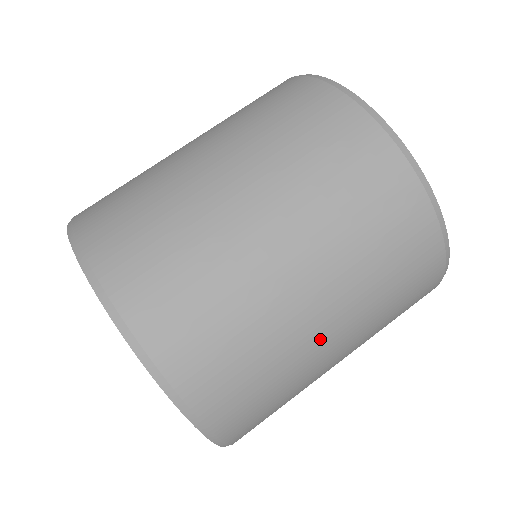
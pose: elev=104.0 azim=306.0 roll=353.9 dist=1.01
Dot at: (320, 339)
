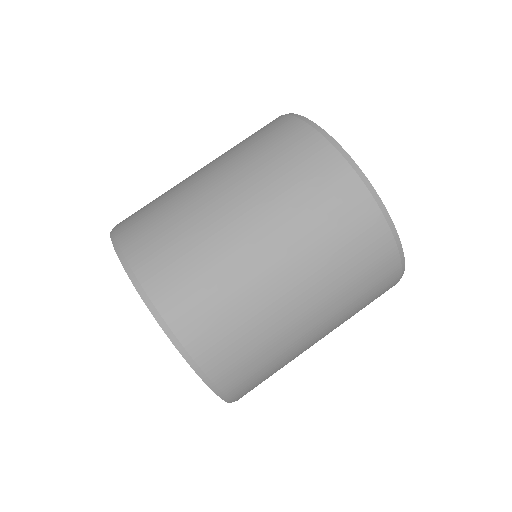
Dot at: (265, 267)
